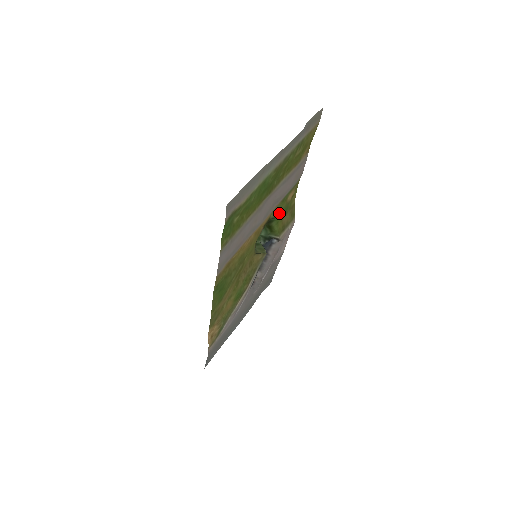
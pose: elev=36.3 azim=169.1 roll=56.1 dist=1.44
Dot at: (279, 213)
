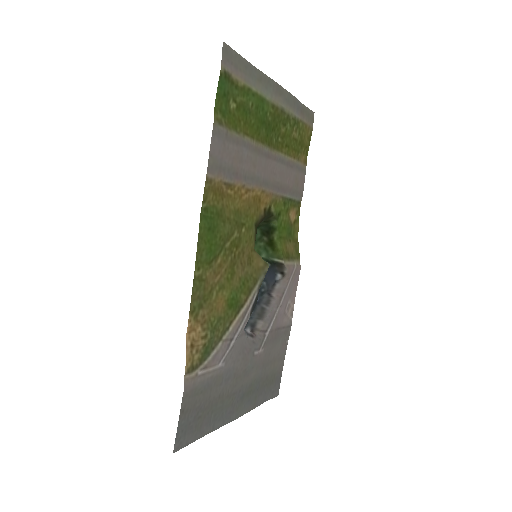
Dot at: (281, 224)
